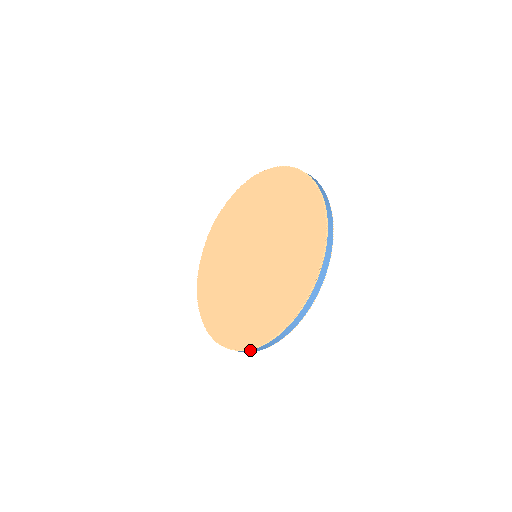
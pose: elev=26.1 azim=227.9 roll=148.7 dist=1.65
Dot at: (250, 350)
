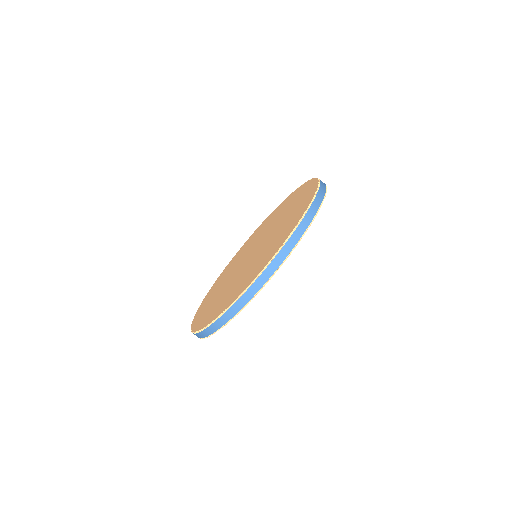
Dot at: (276, 257)
